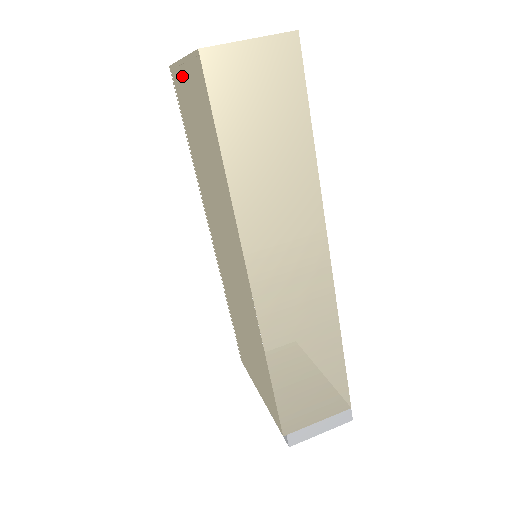
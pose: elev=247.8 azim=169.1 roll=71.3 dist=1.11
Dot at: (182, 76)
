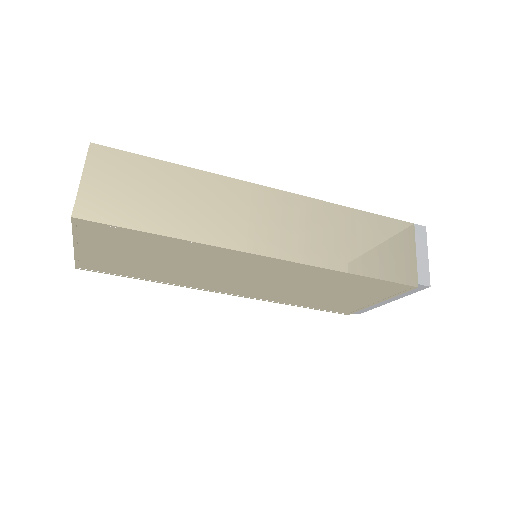
Dot at: (87, 254)
